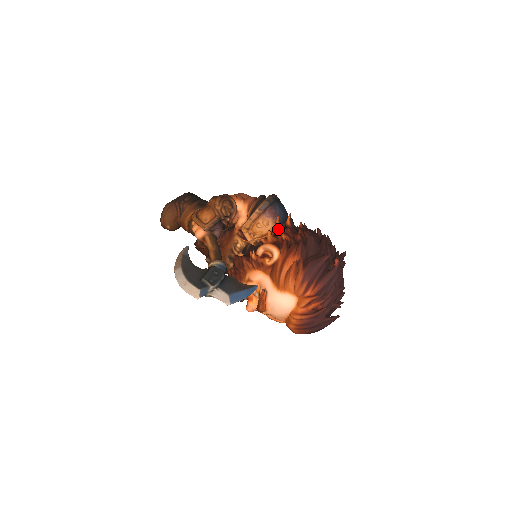
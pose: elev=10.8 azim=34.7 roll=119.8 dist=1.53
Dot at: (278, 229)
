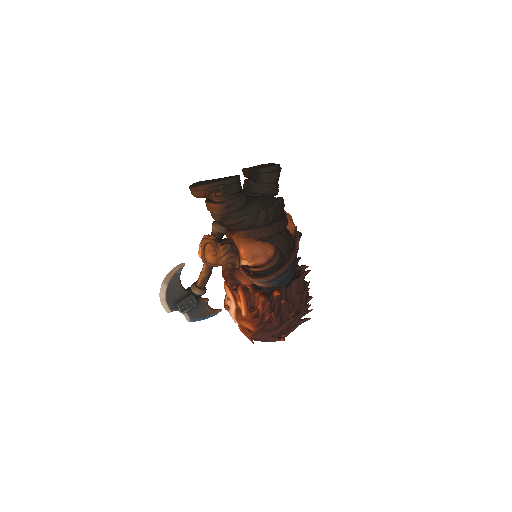
Dot at: (260, 298)
